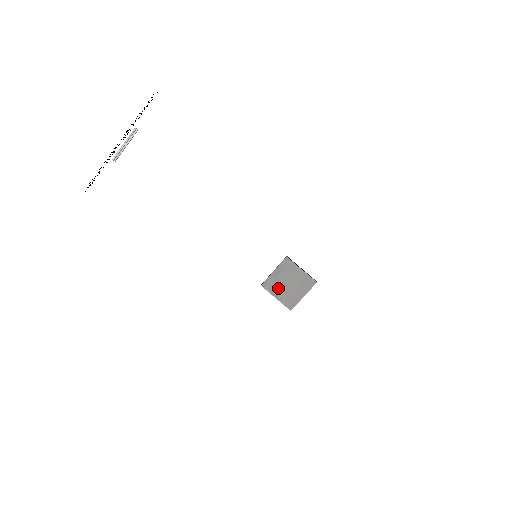
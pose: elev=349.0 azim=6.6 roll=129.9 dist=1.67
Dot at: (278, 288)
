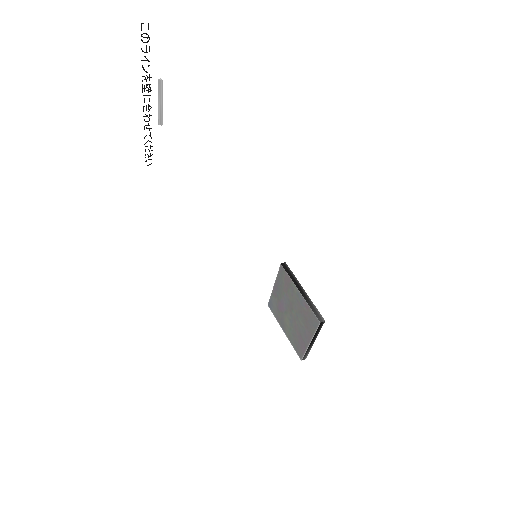
Dot at: (283, 316)
